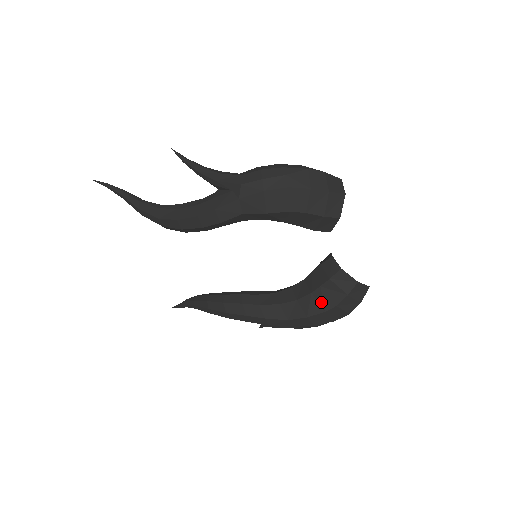
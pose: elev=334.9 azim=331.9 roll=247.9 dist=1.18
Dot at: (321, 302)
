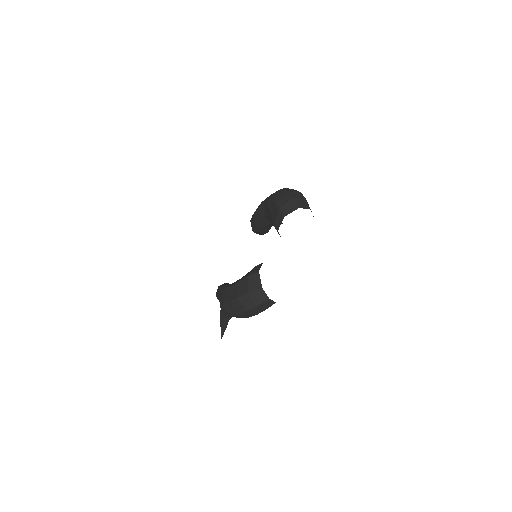
Dot at: occluded
